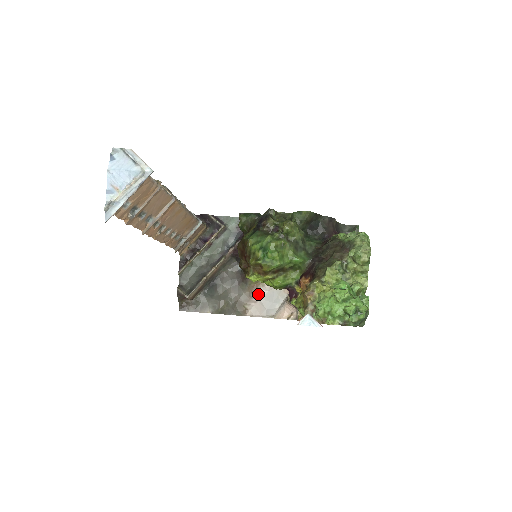
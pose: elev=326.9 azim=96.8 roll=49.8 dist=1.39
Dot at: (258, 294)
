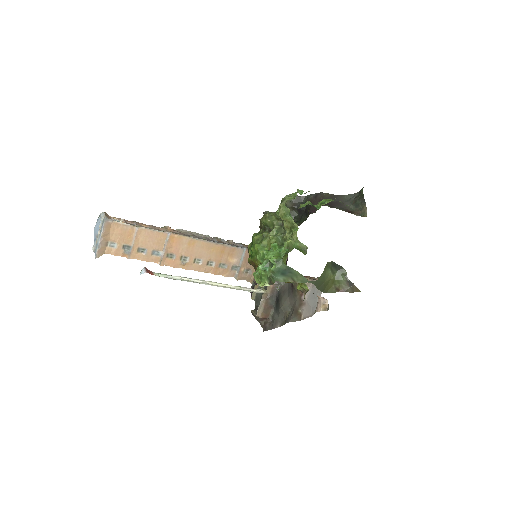
Dot at: (305, 296)
